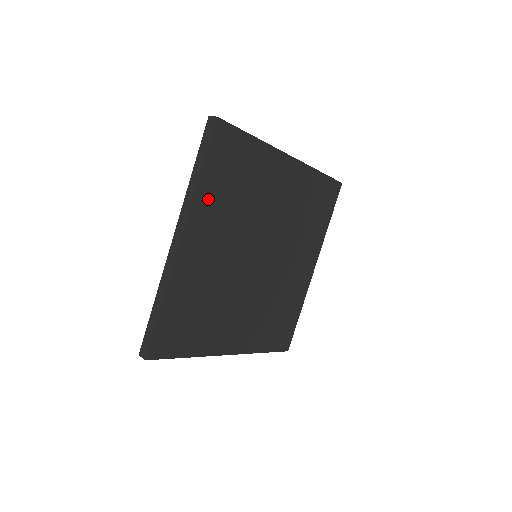
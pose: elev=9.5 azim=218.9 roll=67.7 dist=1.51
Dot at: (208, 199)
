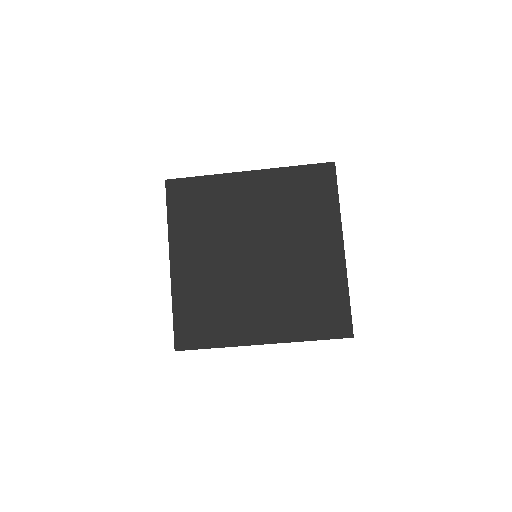
Dot at: (181, 230)
